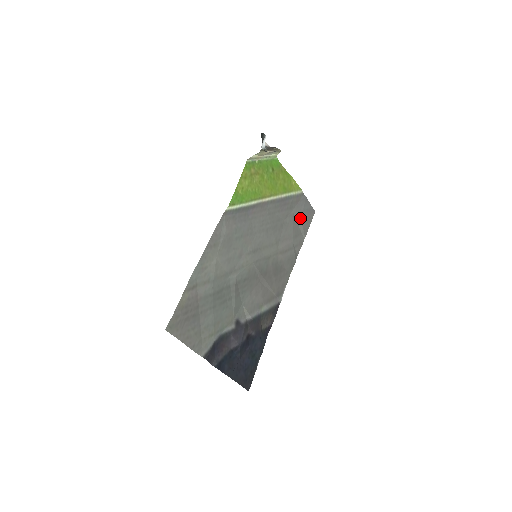
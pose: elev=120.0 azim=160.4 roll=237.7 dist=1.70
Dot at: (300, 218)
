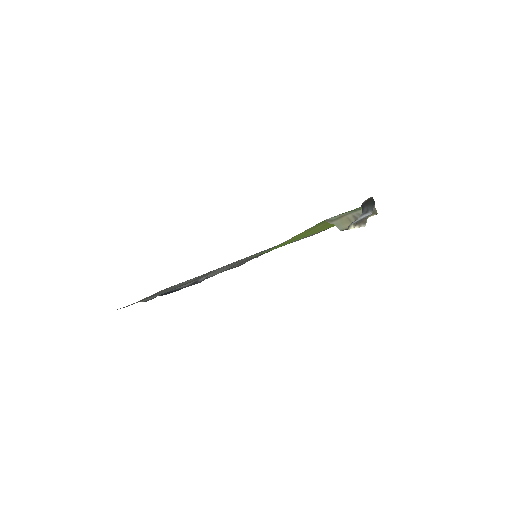
Dot at: occluded
